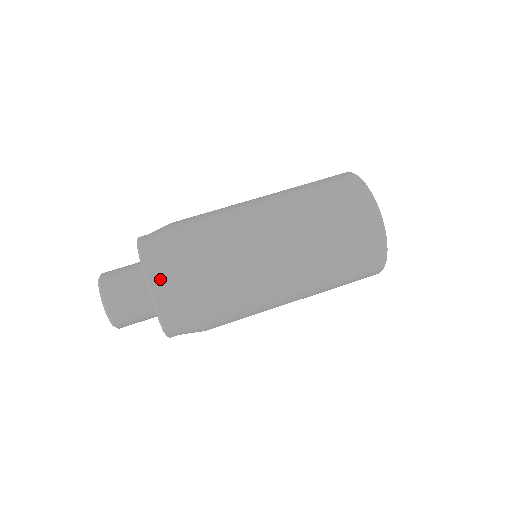
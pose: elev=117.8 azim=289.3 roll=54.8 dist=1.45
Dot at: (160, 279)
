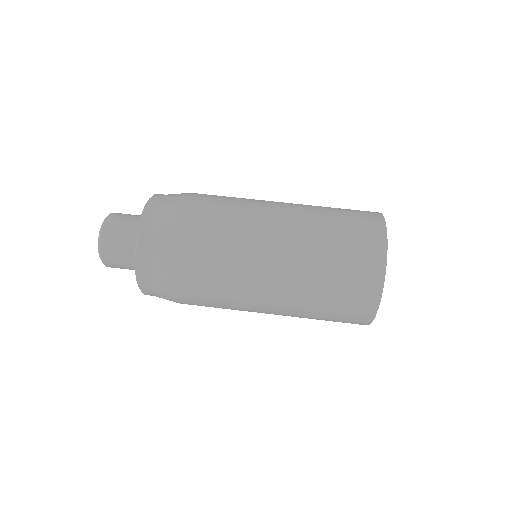
Dot at: (158, 205)
